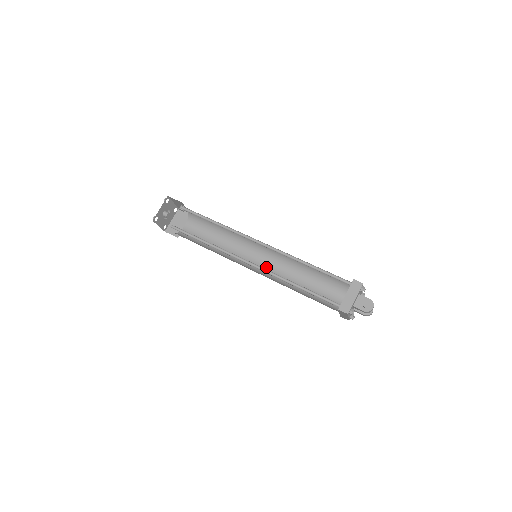
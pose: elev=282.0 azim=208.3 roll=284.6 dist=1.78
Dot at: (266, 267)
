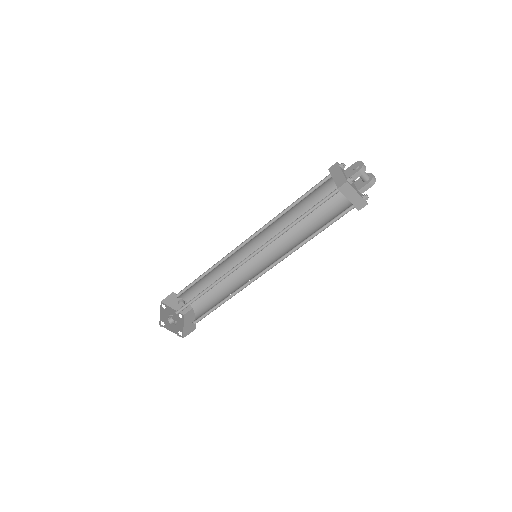
Dot at: (275, 260)
